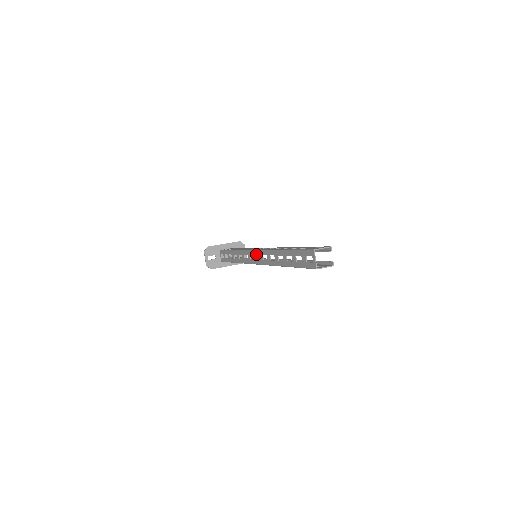
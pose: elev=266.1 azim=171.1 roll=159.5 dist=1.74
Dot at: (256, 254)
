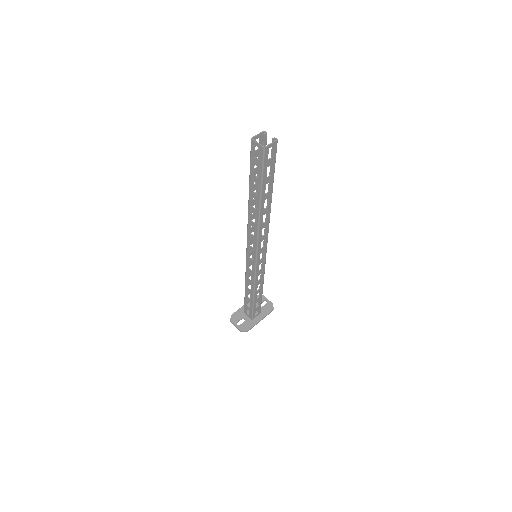
Dot at: (249, 244)
